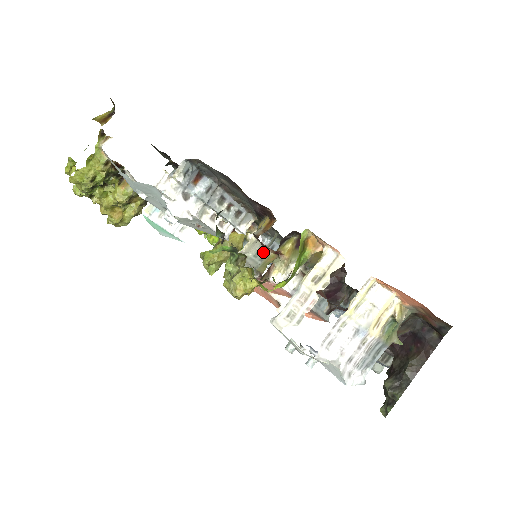
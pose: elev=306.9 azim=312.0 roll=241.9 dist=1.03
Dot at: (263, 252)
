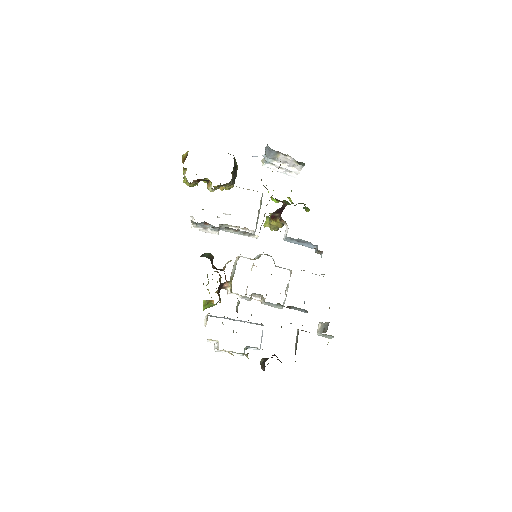
Dot at: occluded
